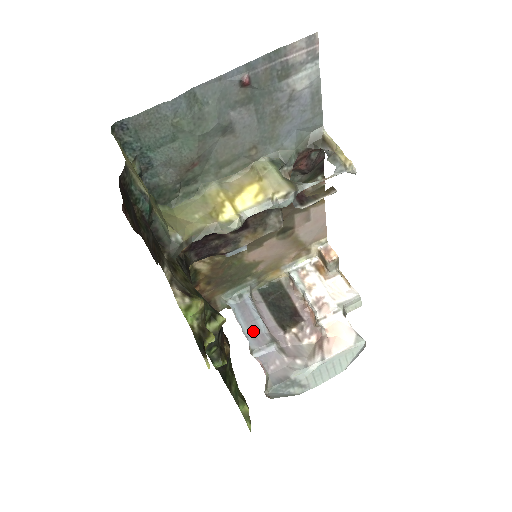
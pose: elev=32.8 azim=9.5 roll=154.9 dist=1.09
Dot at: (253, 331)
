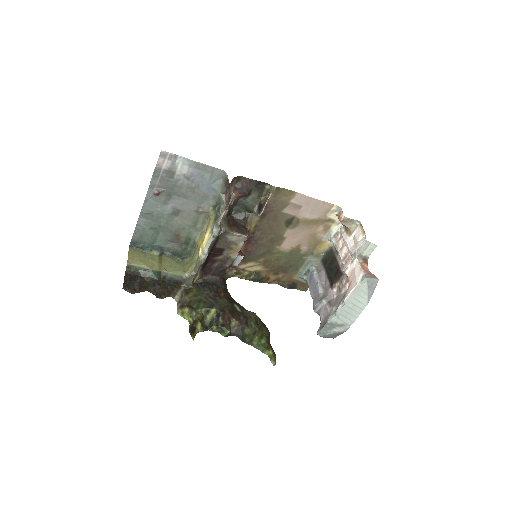
Dot at: (314, 294)
